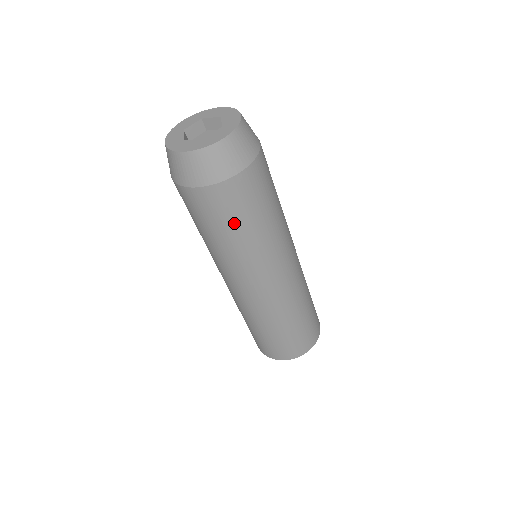
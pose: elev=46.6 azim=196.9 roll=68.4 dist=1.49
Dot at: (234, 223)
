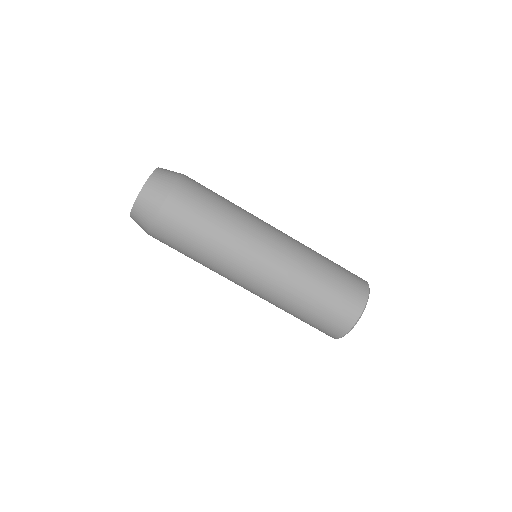
Dot at: (187, 242)
